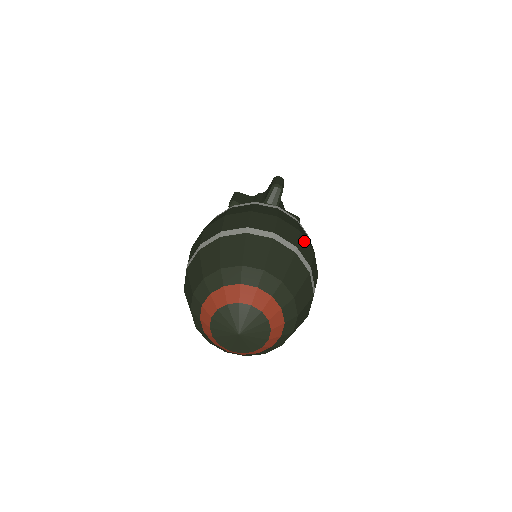
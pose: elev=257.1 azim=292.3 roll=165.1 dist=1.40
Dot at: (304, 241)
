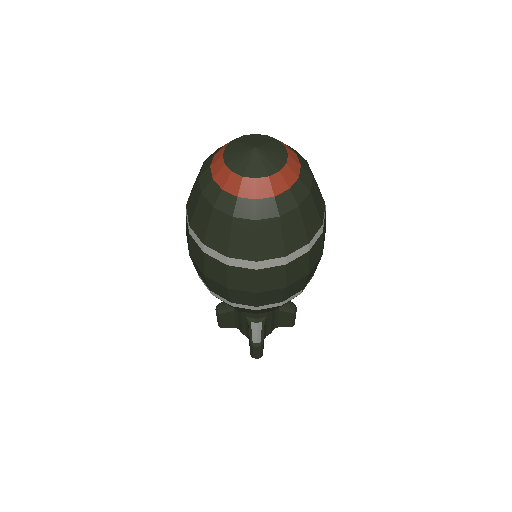
Dot at: occluded
